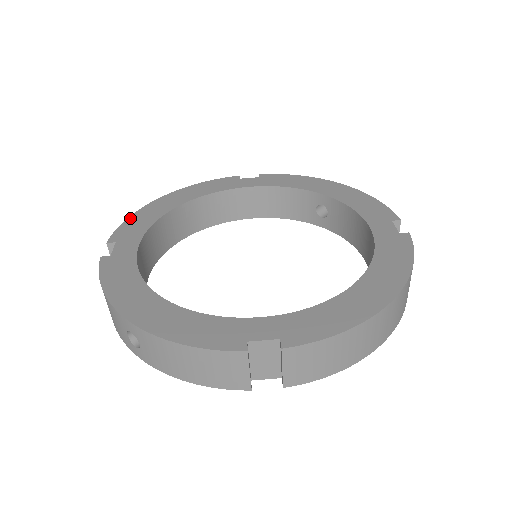
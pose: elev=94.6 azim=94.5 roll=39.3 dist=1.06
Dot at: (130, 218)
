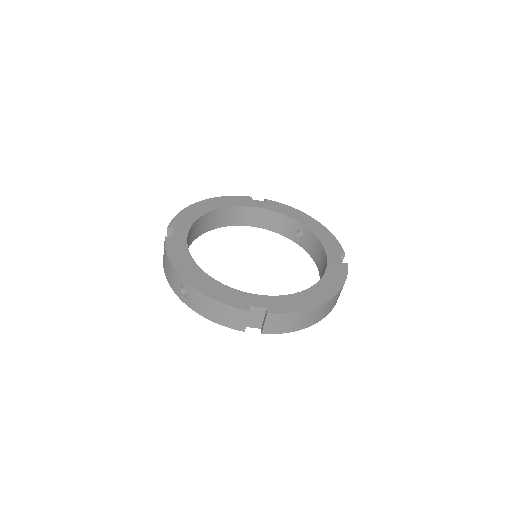
Dot at: (181, 213)
